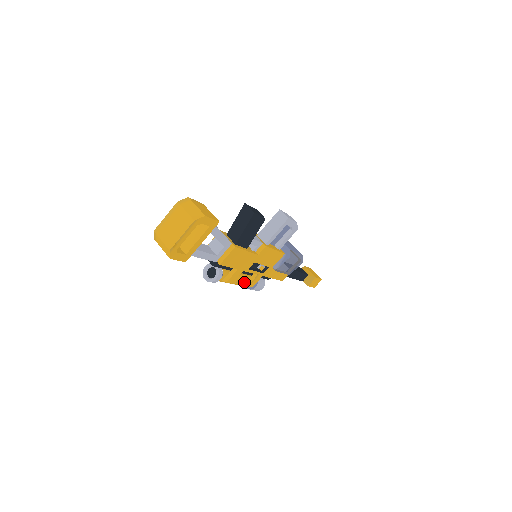
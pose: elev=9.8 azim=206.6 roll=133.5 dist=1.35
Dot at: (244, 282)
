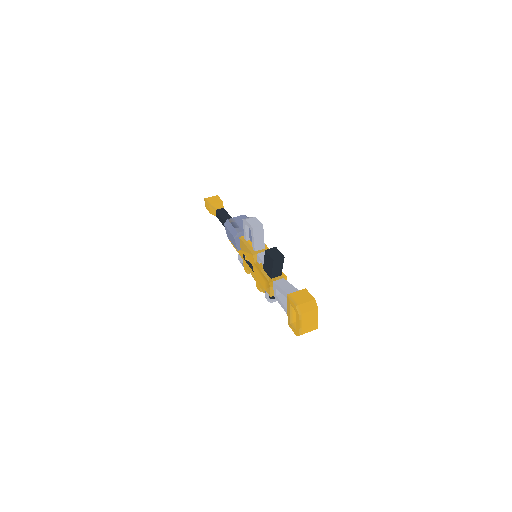
Dot at: occluded
